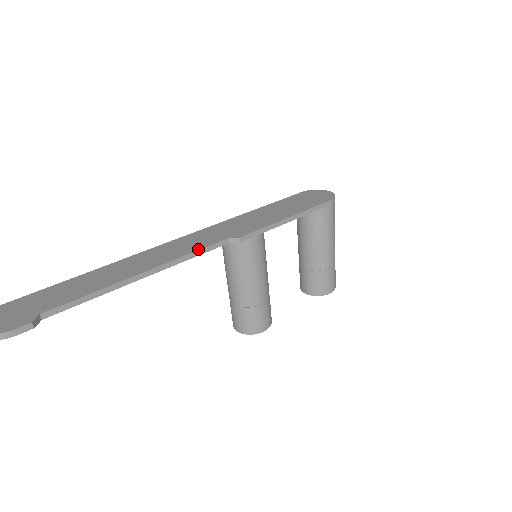
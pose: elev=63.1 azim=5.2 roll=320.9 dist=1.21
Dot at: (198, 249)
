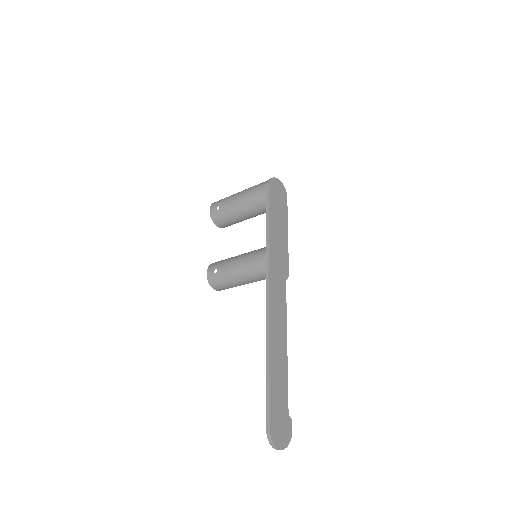
Dot at: (286, 304)
